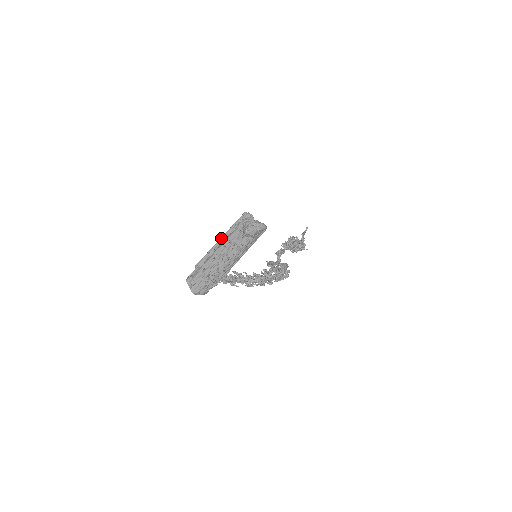
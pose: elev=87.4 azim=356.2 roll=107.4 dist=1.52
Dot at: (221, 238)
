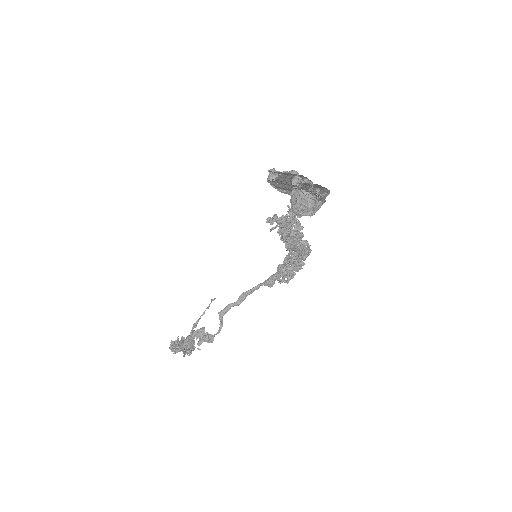
Dot at: occluded
